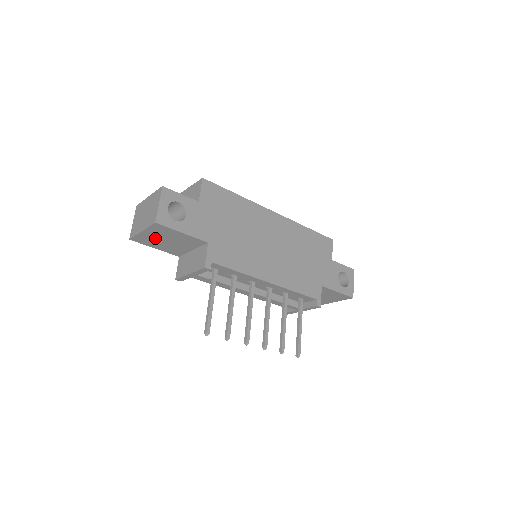
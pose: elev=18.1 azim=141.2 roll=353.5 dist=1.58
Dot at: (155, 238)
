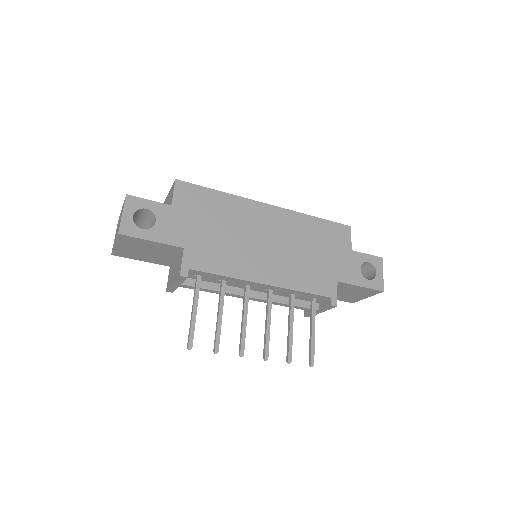
Dot at: (132, 250)
